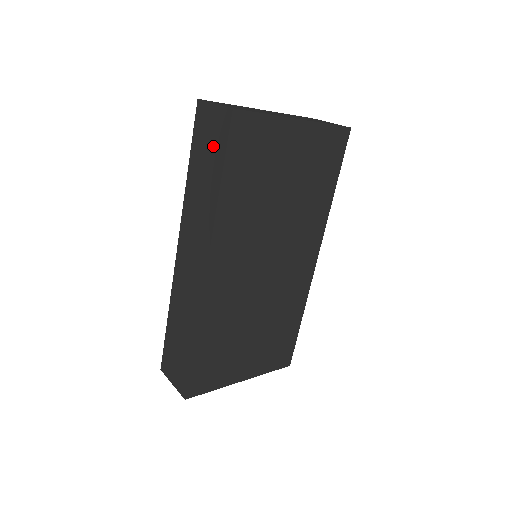
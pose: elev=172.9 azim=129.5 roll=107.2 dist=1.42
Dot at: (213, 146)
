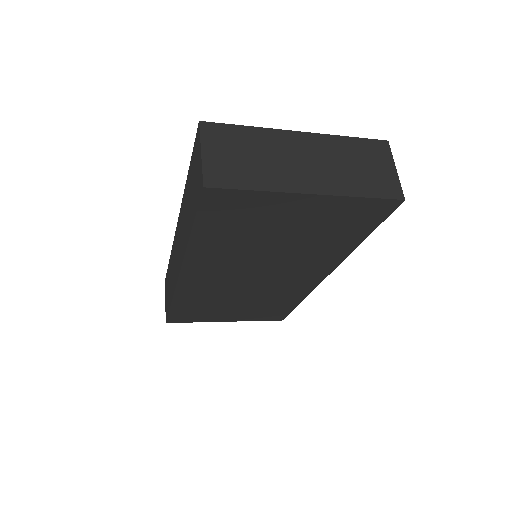
Dot at: (194, 192)
